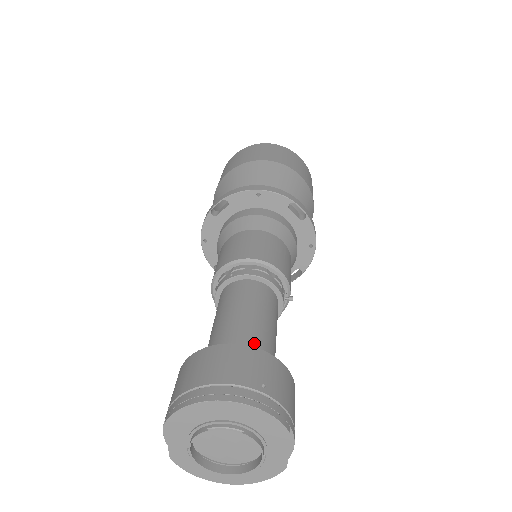
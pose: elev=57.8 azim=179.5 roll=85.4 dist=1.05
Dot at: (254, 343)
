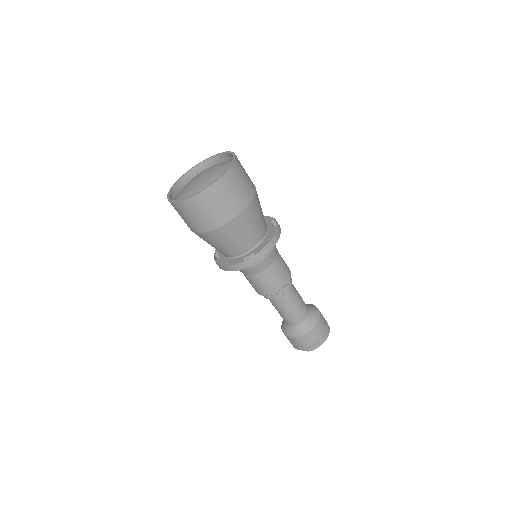
Dot at: (308, 310)
